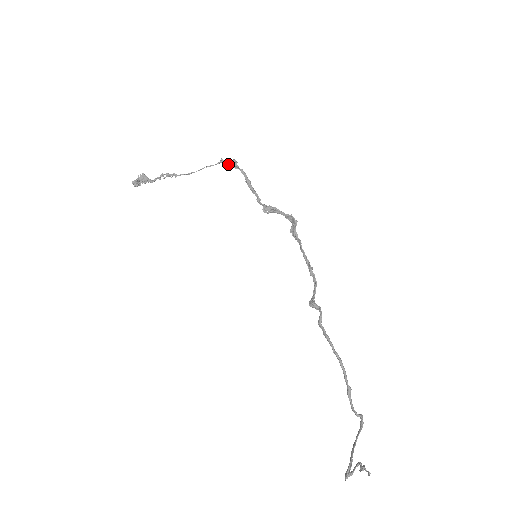
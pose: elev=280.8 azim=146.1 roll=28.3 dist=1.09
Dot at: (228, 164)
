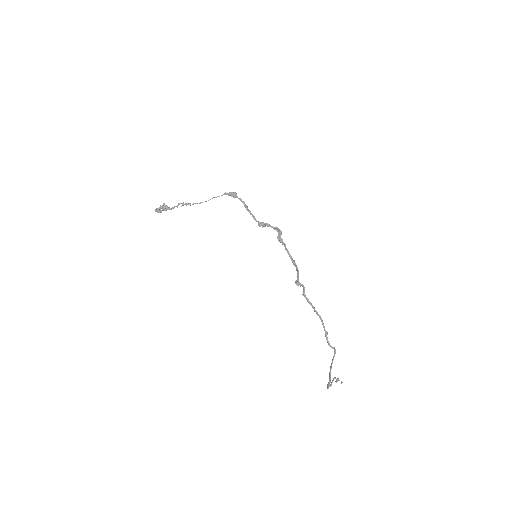
Dot at: (230, 195)
